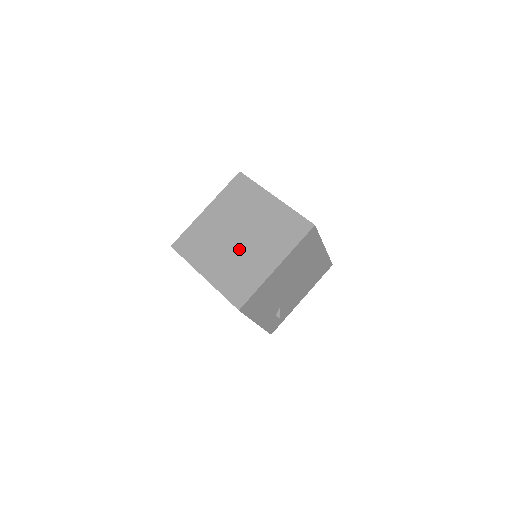
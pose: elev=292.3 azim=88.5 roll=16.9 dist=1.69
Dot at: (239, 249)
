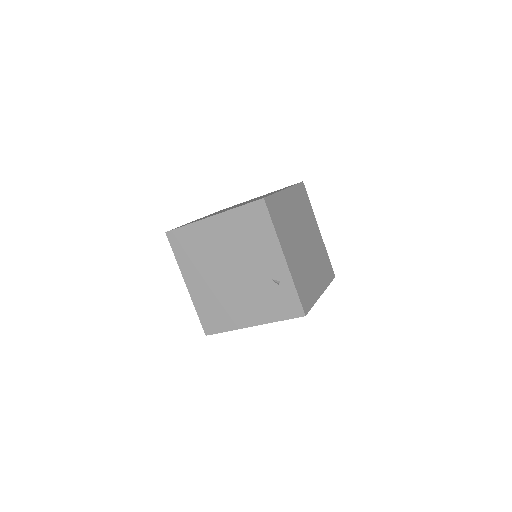
Dot at: (227, 285)
